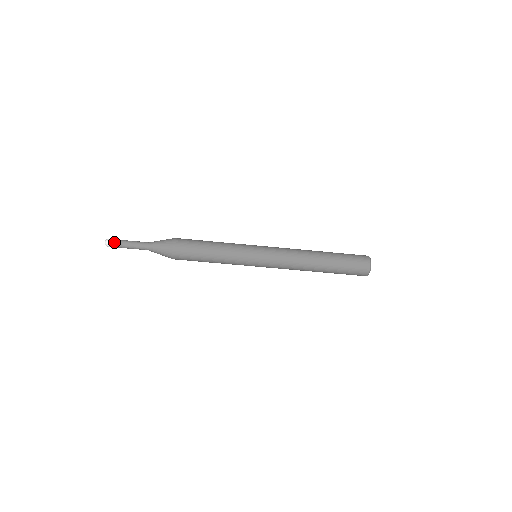
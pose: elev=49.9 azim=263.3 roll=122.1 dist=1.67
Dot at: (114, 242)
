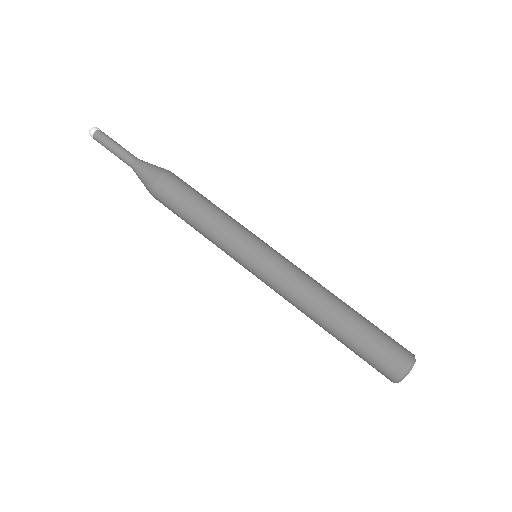
Dot at: occluded
